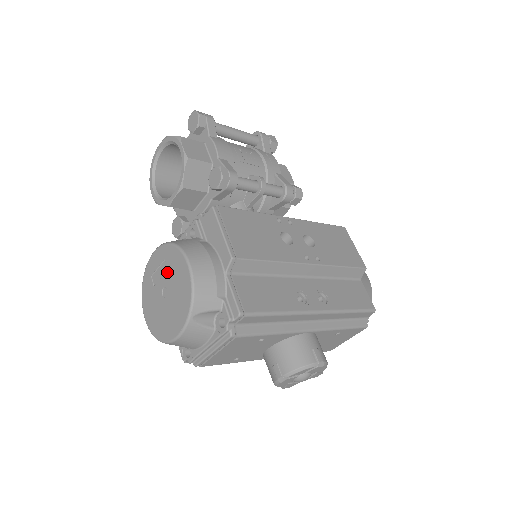
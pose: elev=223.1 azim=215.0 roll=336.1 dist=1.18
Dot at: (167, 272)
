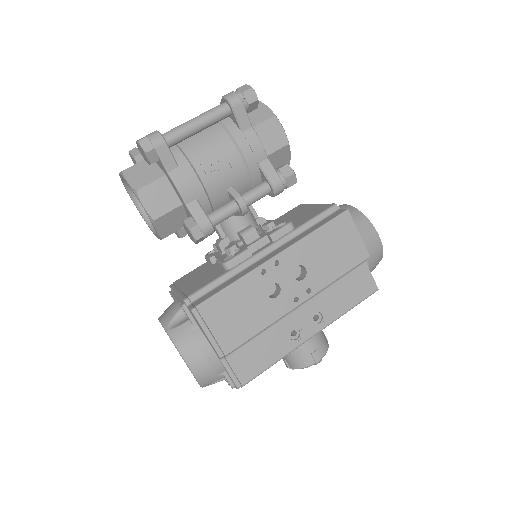
Dot at: occluded
